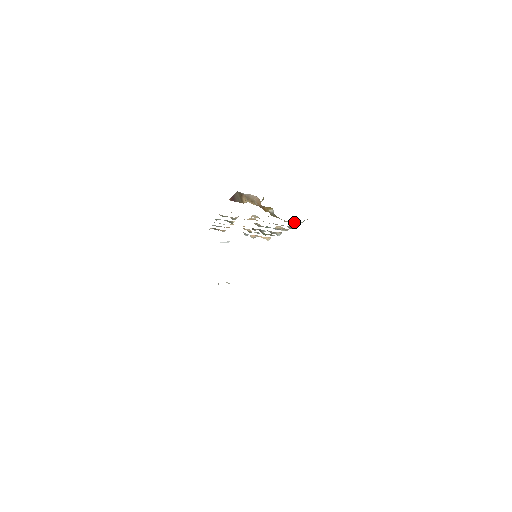
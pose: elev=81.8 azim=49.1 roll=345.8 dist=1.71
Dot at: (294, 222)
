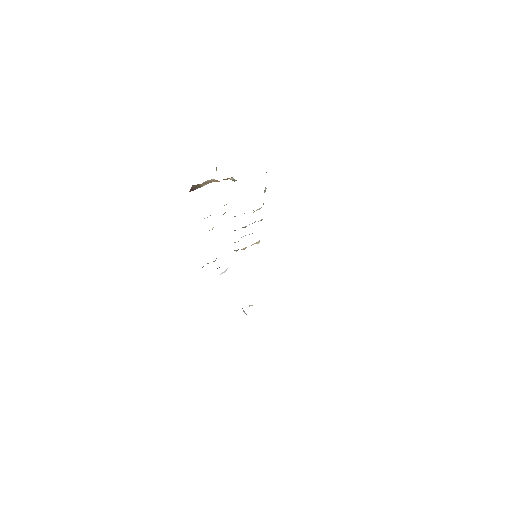
Dot at: occluded
